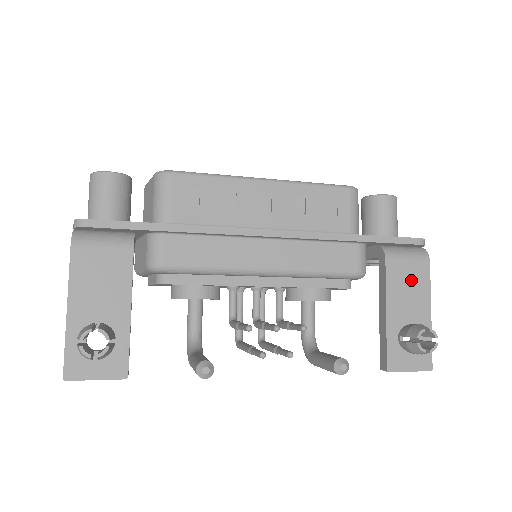
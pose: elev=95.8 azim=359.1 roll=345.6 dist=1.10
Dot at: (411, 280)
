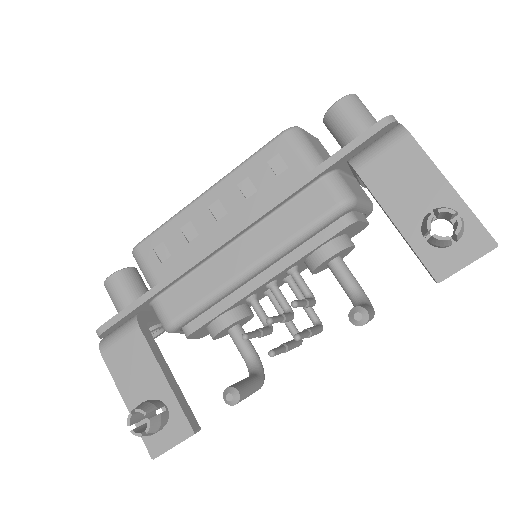
Dot at: (400, 169)
